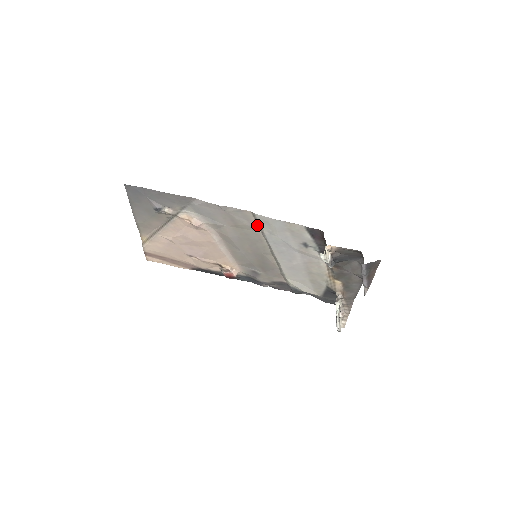
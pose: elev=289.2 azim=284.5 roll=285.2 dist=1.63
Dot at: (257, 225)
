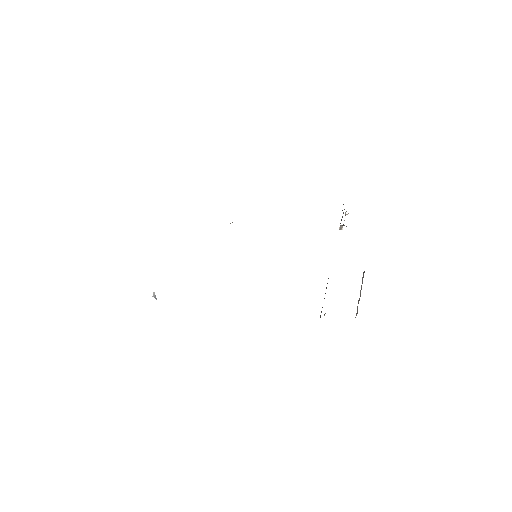
Dot at: occluded
